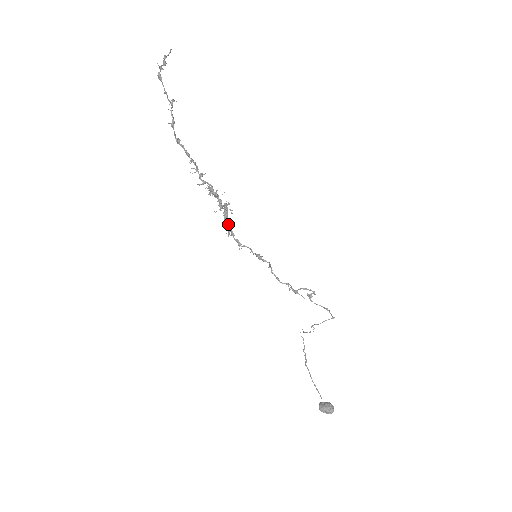
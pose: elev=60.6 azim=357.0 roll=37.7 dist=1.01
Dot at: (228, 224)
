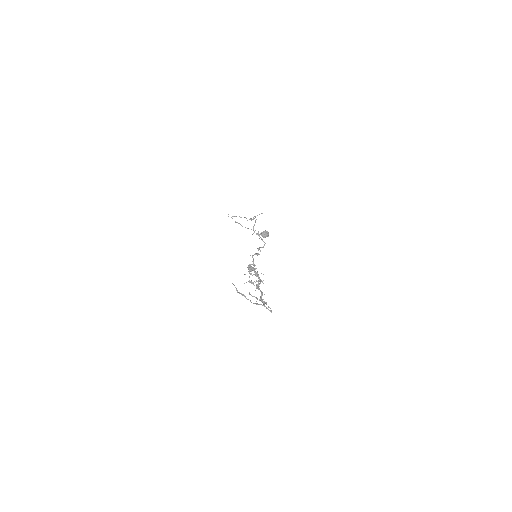
Dot at: occluded
